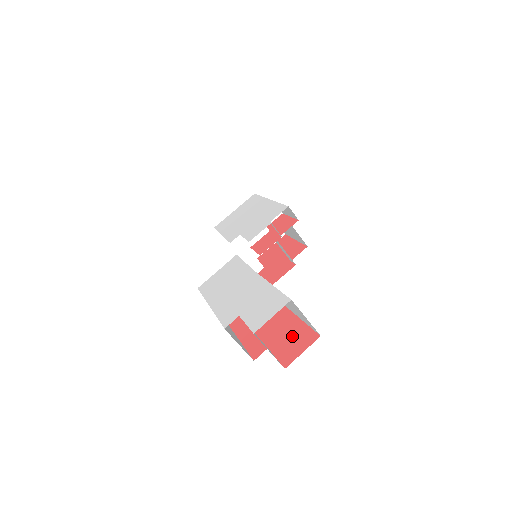
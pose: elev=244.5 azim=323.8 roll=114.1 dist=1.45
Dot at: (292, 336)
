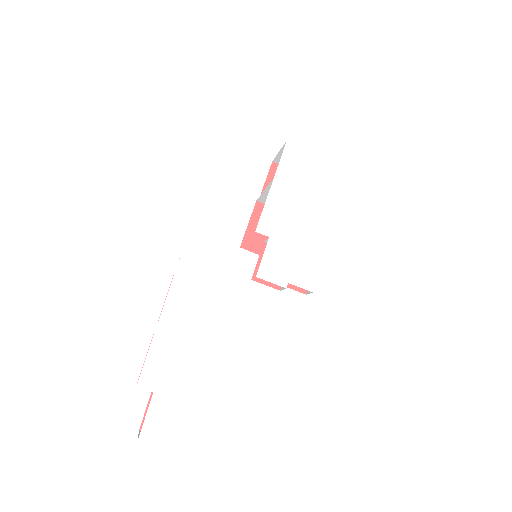
Dot at: occluded
